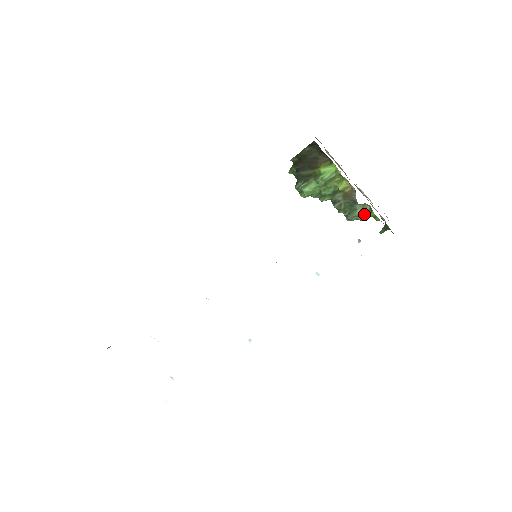
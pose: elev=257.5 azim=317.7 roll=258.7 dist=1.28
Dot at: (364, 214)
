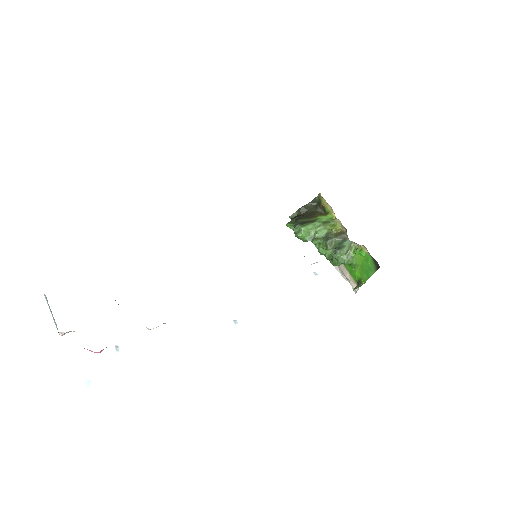
Dot at: (349, 254)
